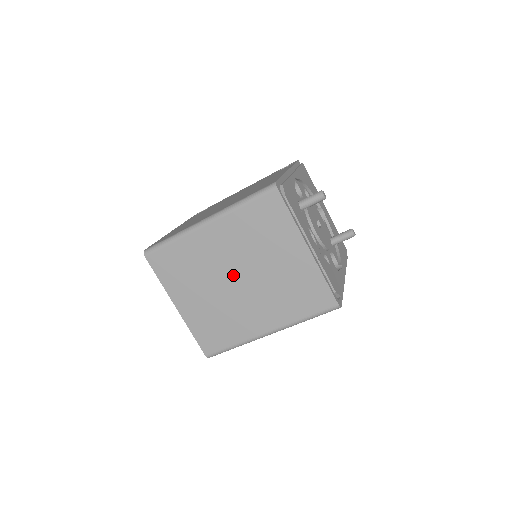
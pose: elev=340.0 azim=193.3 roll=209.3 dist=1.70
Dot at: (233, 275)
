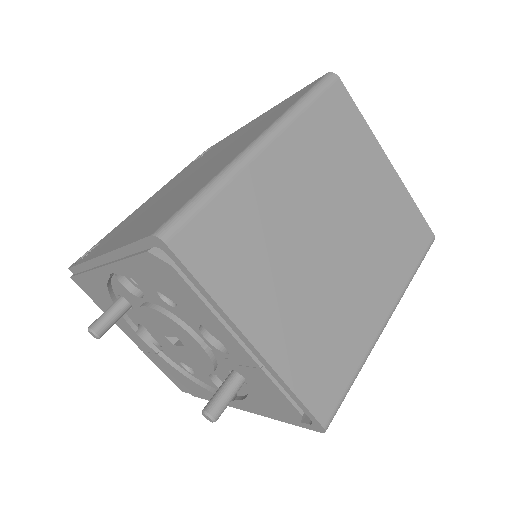
Dot at: (324, 232)
